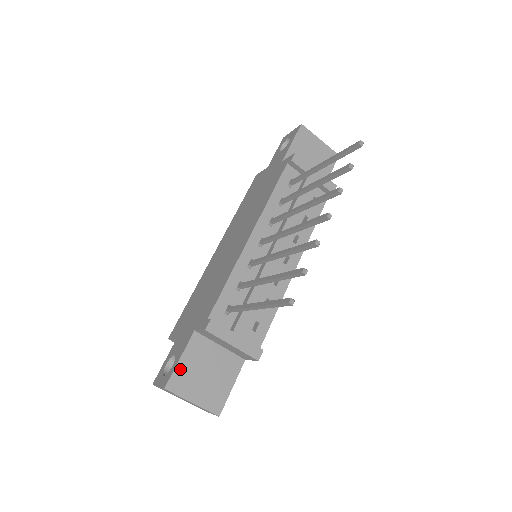
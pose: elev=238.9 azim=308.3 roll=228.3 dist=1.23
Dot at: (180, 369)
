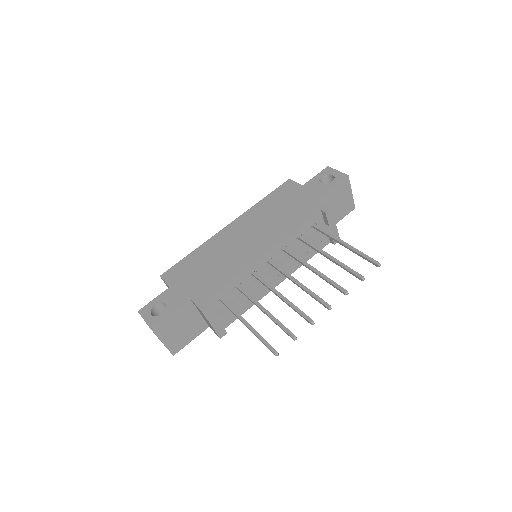
Dot at: (167, 320)
